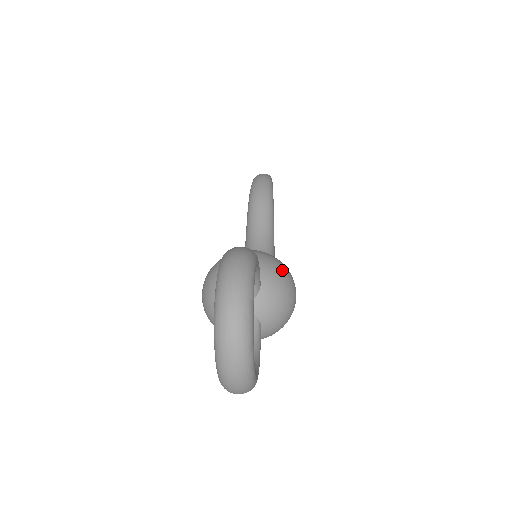
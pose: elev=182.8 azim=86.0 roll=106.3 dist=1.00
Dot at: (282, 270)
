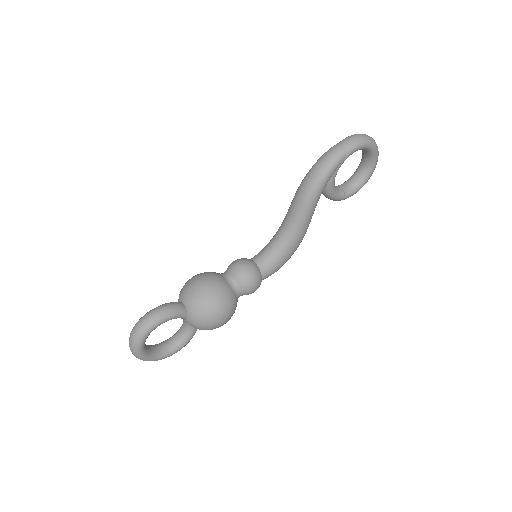
Dot at: (205, 313)
